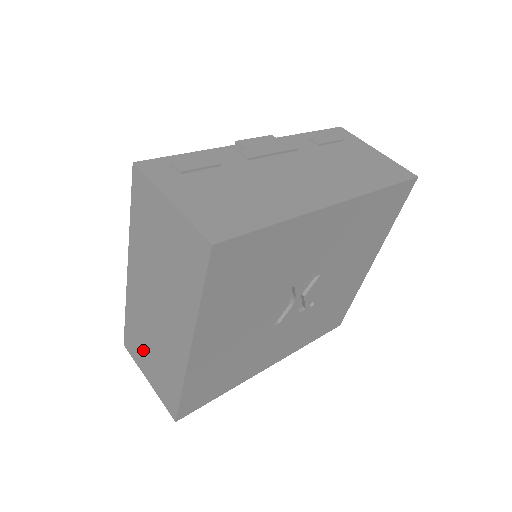
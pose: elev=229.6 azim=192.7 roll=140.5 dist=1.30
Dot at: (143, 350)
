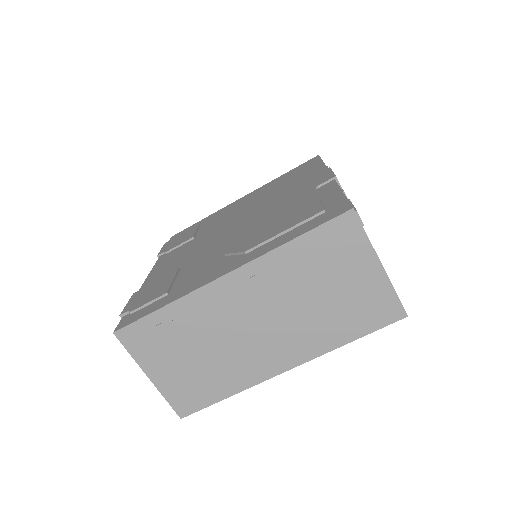
Dot at: (173, 350)
